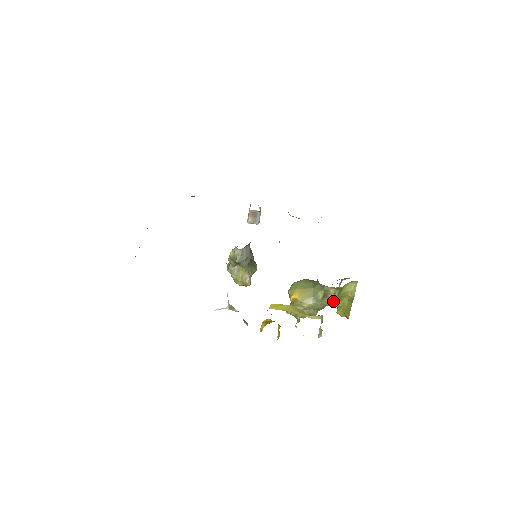
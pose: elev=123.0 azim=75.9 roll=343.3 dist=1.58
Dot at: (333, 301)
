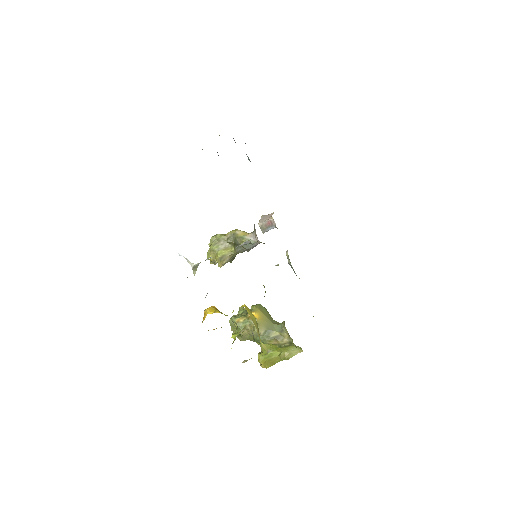
Dot at: (267, 345)
